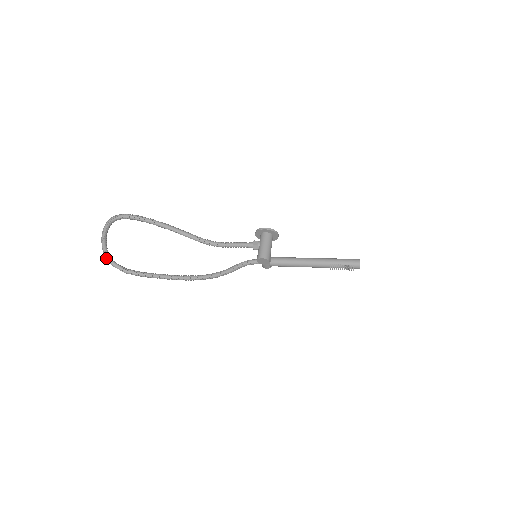
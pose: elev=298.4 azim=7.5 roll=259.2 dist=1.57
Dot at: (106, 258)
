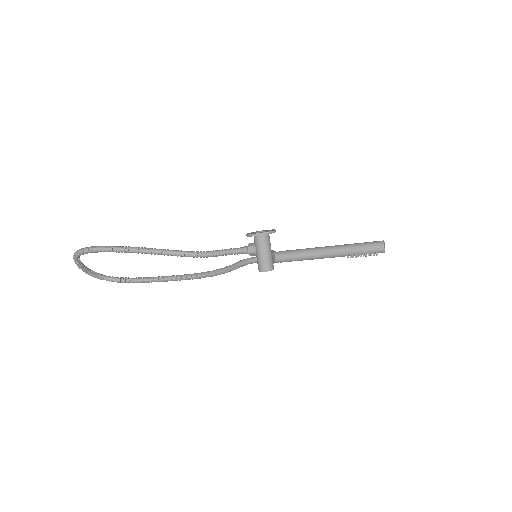
Dot at: occluded
